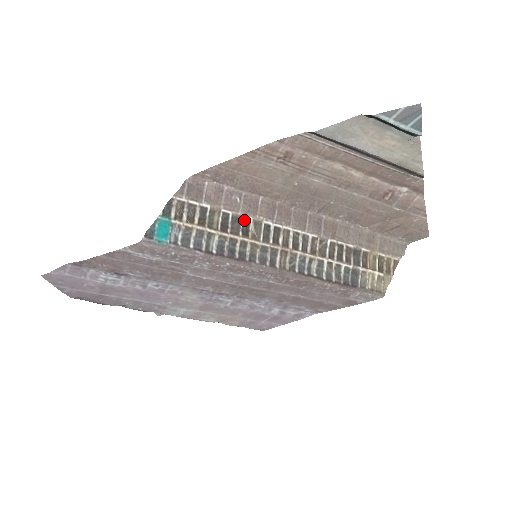
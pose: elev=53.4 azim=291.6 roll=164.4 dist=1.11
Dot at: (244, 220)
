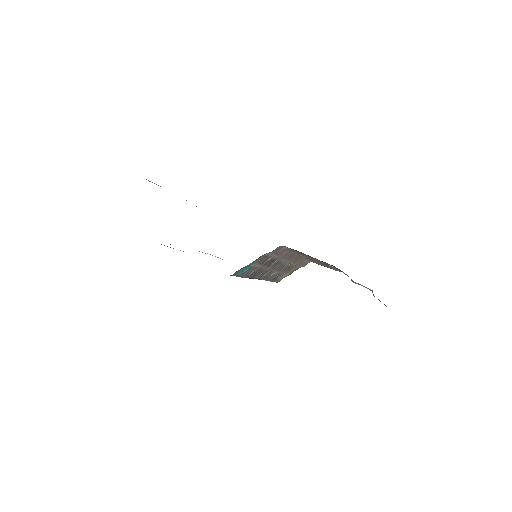
Dot at: (276, 260)
